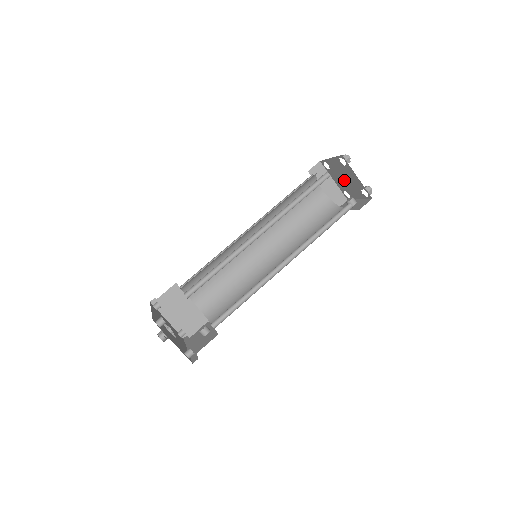
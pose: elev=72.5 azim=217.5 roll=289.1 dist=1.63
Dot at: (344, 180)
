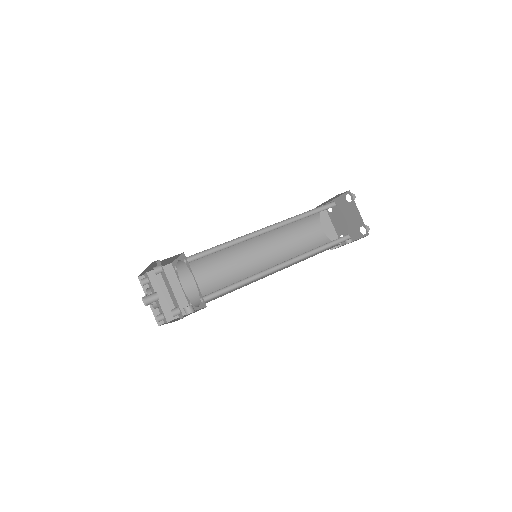
Dot at: (344, 221)
